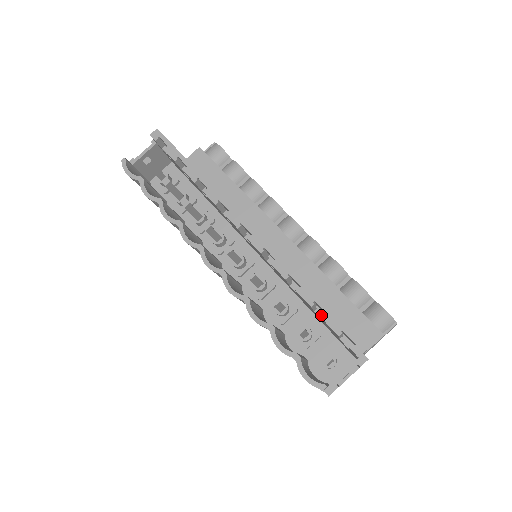
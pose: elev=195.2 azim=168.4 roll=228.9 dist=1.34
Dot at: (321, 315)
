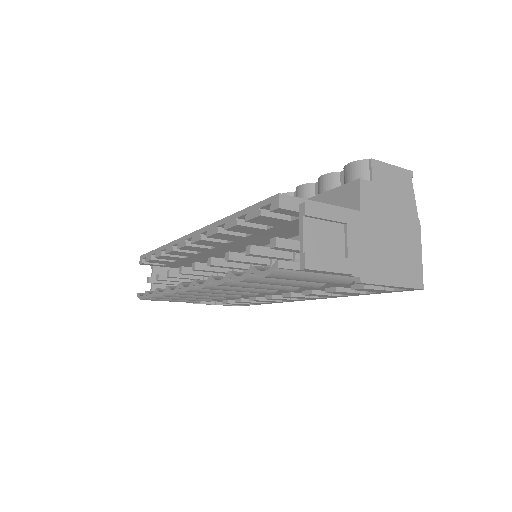
Dot at: occluded
